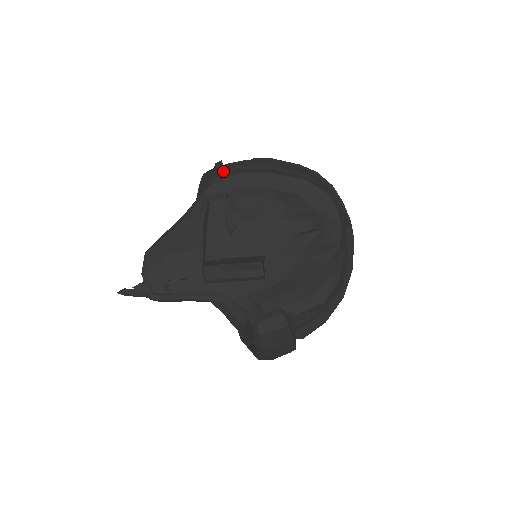
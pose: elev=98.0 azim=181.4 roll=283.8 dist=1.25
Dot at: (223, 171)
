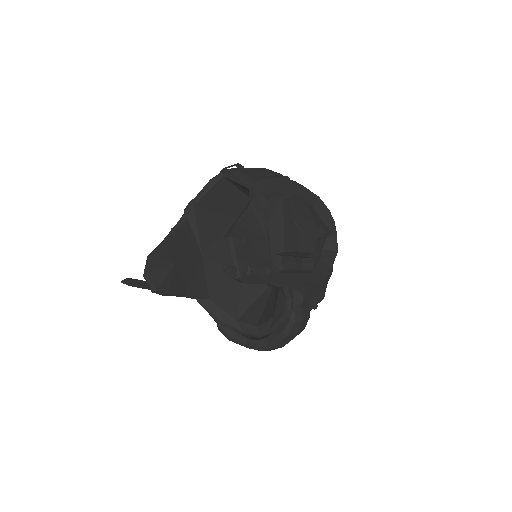
Dot at: (260, 174)
